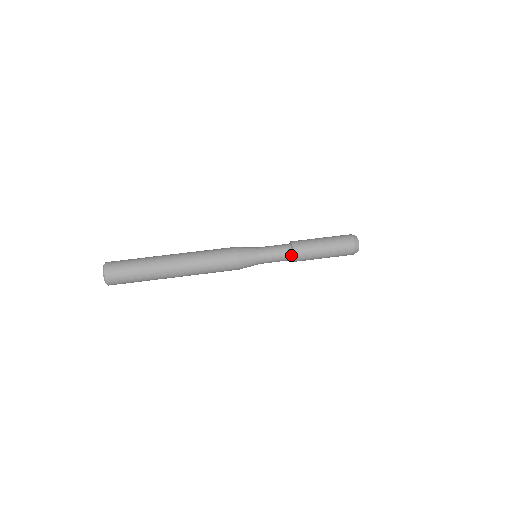
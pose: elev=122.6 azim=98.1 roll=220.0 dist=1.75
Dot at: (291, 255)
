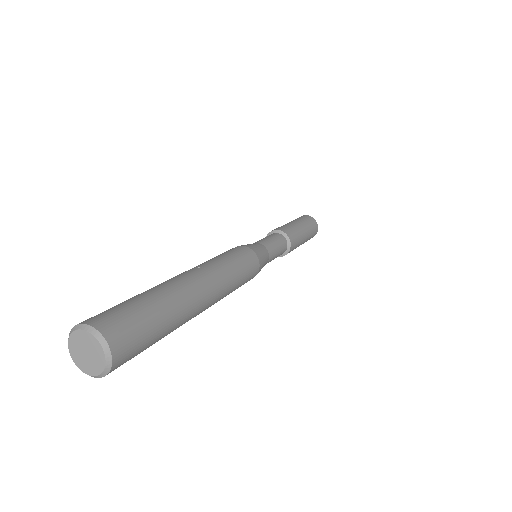
Dot at: (279, 234)
